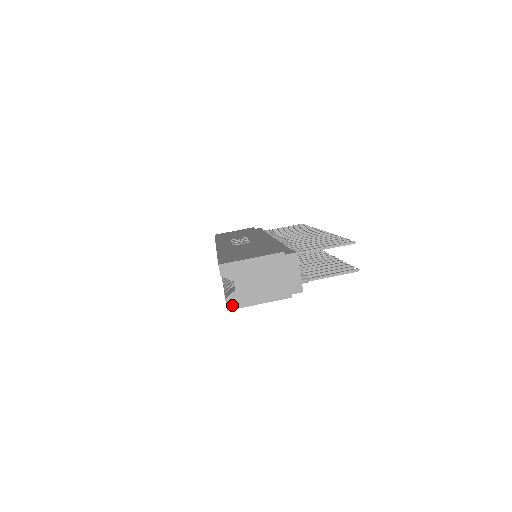
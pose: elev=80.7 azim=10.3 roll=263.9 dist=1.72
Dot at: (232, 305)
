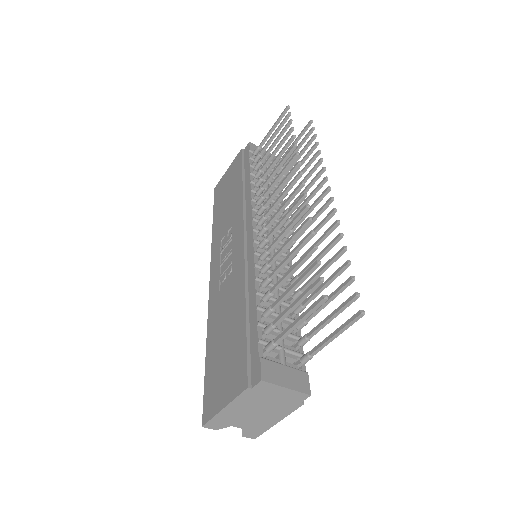
Dot at: (253, 435)
